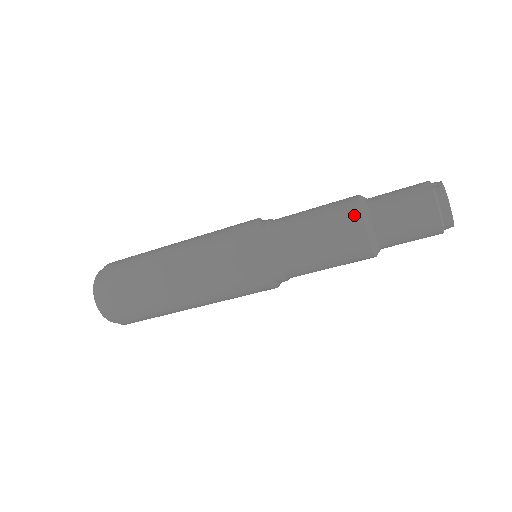
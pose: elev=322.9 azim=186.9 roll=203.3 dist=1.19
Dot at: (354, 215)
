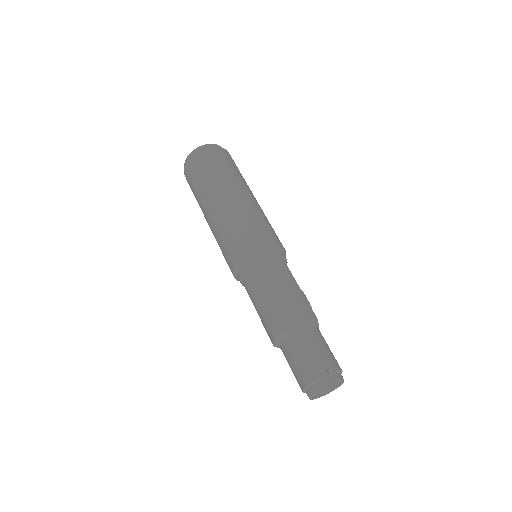
Dot at: (281, 326)
